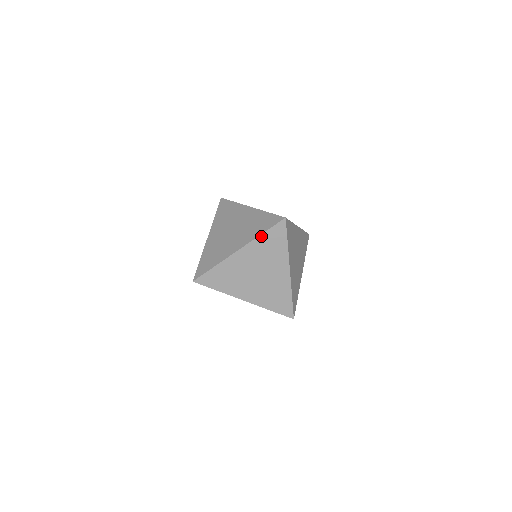
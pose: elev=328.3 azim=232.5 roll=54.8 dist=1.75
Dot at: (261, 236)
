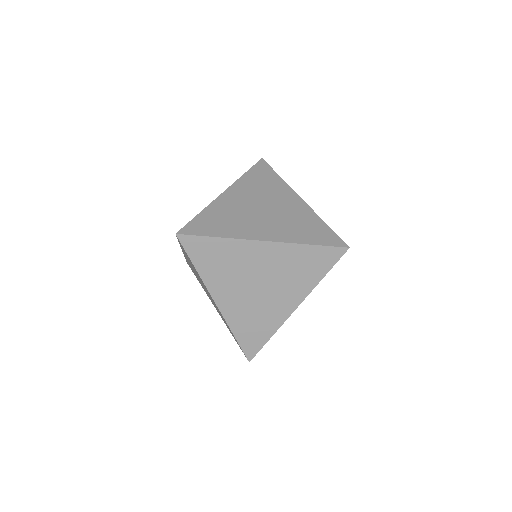
Dot at: (245, 175)
